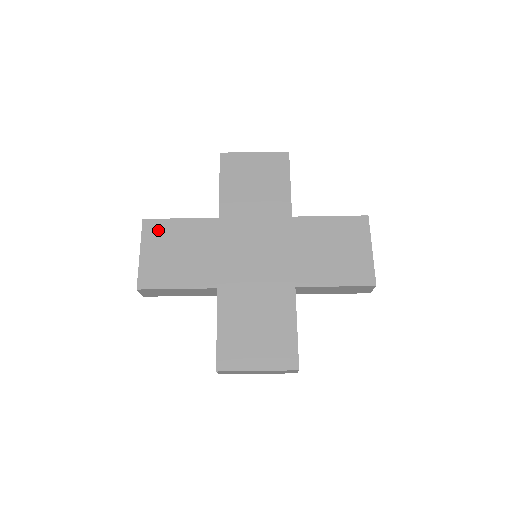
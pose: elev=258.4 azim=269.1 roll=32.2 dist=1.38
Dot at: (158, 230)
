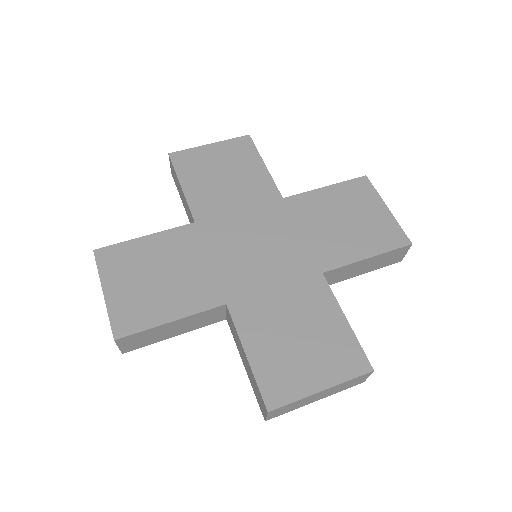
Dot at: (119, 257)
